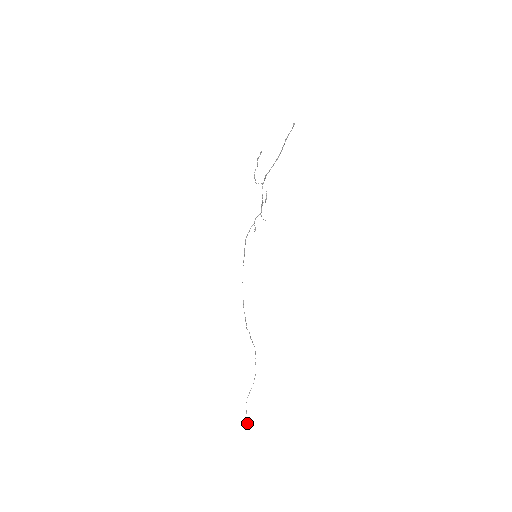
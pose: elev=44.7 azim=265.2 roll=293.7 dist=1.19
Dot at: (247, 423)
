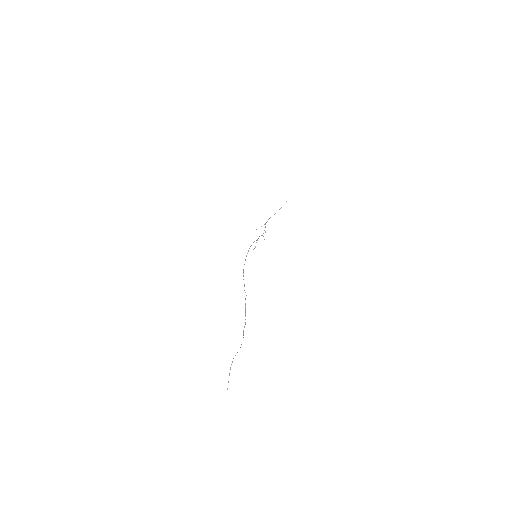
Dot at: occluded
